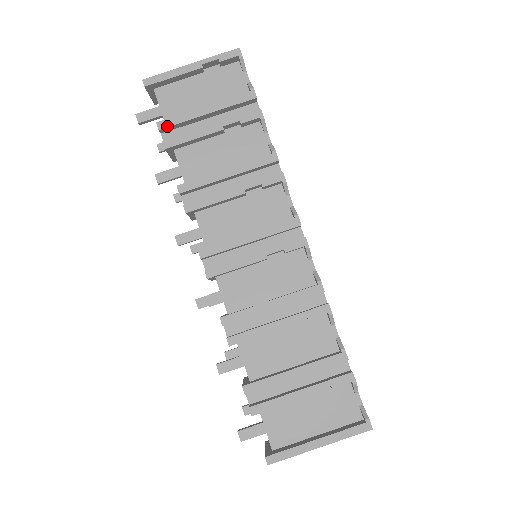
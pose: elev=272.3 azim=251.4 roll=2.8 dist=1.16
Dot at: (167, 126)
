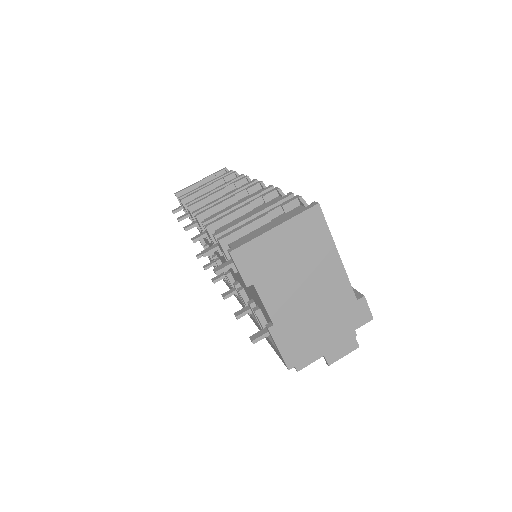
Dot at: (184, 196)
